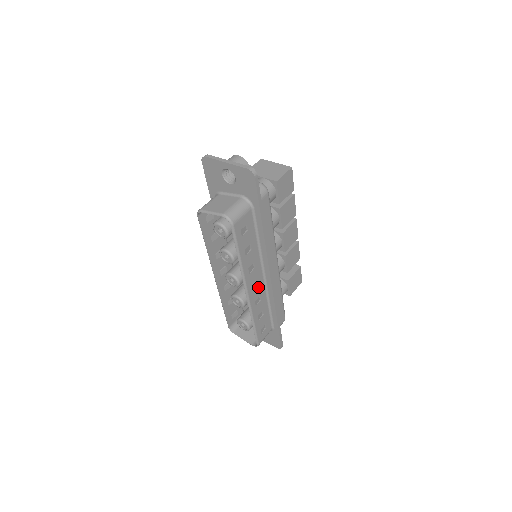
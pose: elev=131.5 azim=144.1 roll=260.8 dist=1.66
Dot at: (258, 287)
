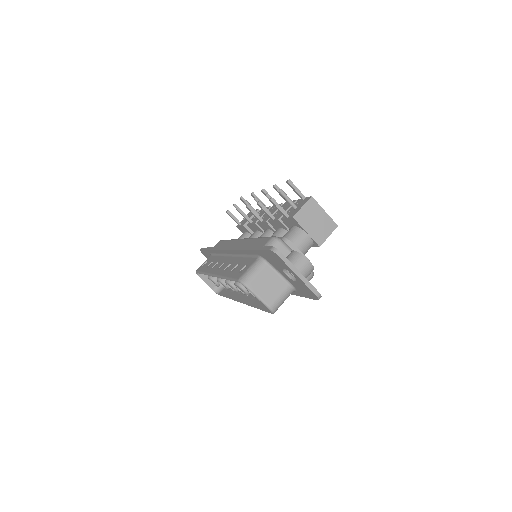
Dot at: occluded
